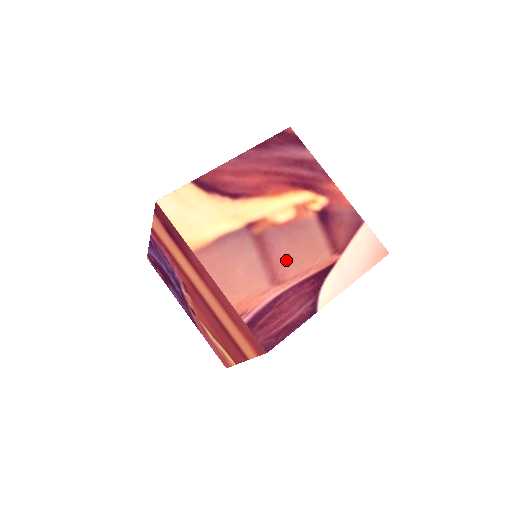
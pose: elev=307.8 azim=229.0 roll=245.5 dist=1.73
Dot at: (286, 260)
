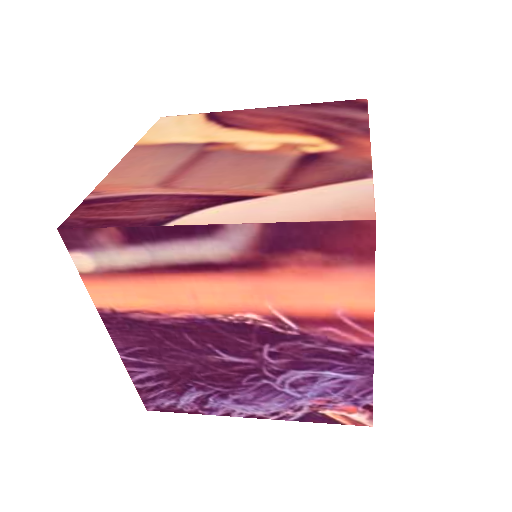
Dot at: (204, 174)
